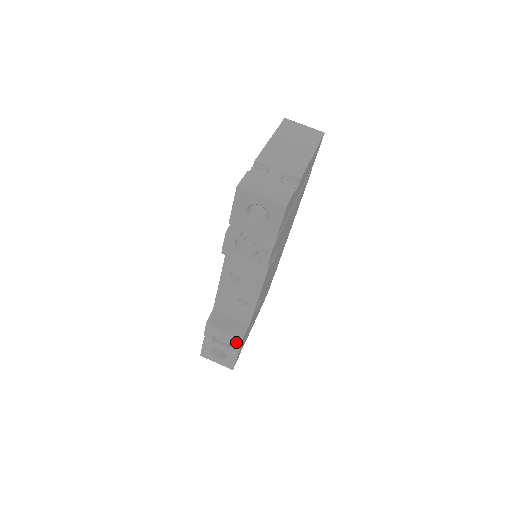
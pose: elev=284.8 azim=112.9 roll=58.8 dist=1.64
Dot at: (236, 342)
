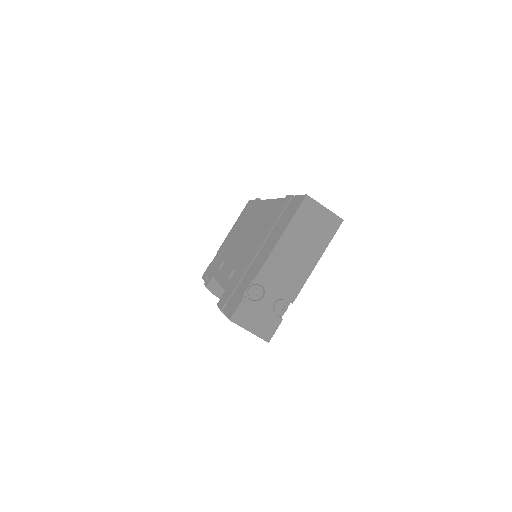
Dot at: occluded
